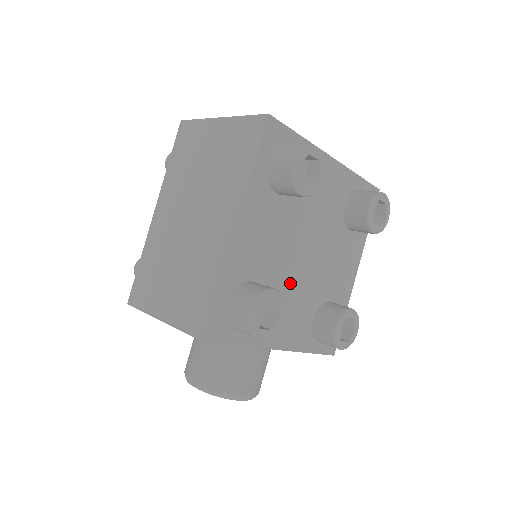
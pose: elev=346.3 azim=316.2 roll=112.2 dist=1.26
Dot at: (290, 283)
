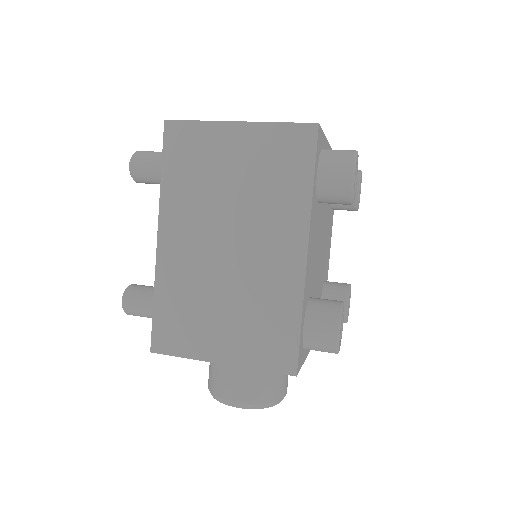
Dot at: (317, 282)
